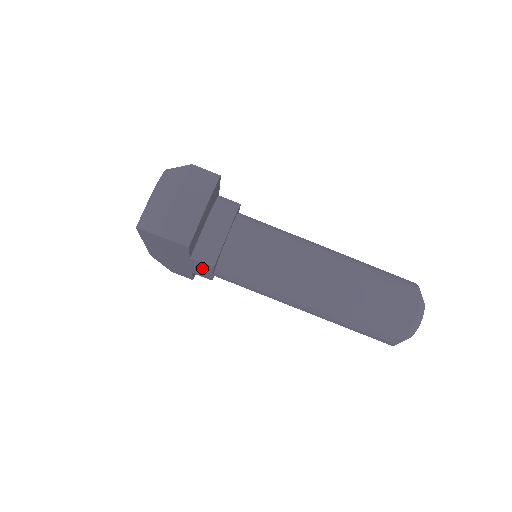
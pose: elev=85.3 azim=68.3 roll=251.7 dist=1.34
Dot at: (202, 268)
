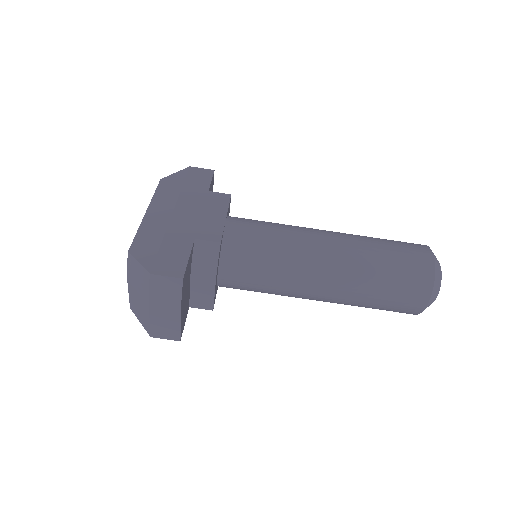
Dot at: occluded
